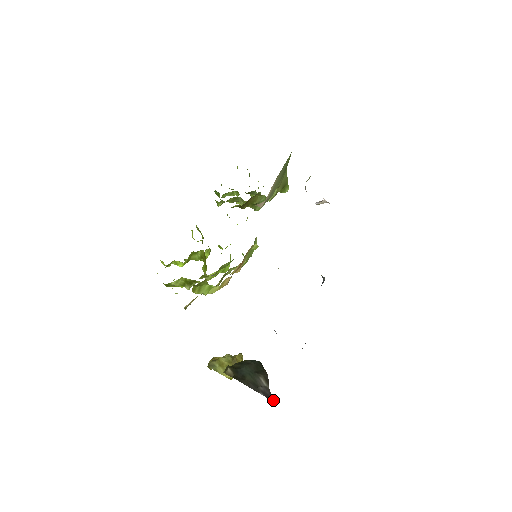
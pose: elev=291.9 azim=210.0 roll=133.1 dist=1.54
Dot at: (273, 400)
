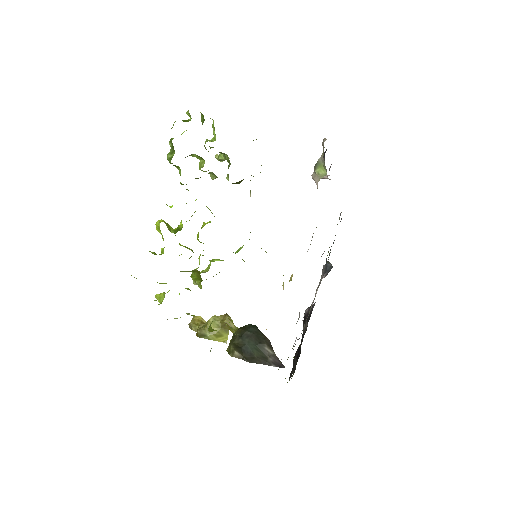
Dot at: occluded
